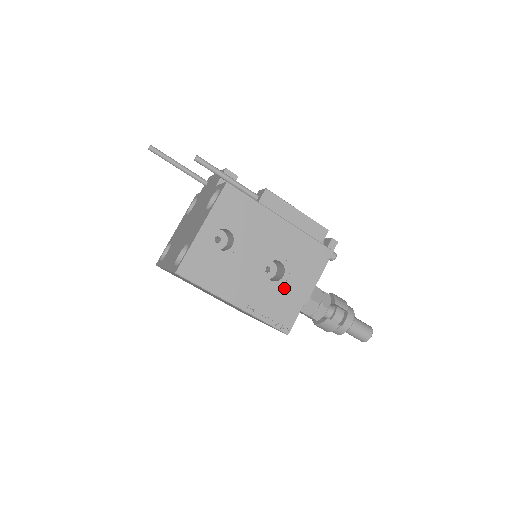
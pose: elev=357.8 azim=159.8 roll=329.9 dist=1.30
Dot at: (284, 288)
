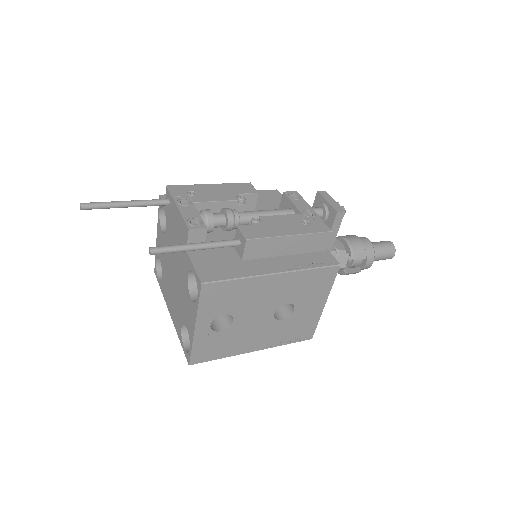
Dot at: (298, 317)
